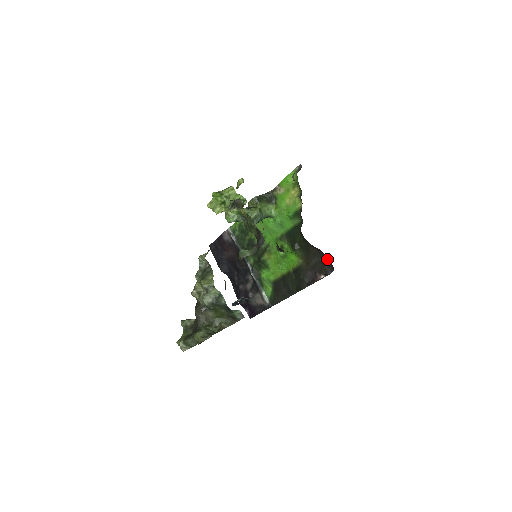
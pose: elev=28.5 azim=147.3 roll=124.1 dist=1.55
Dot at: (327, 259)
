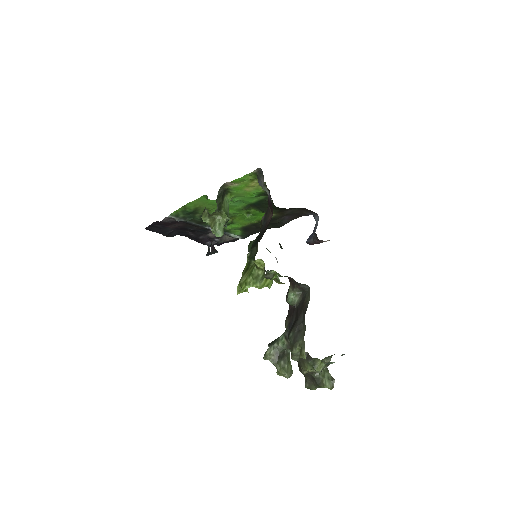
Dot at: (306, 209)
